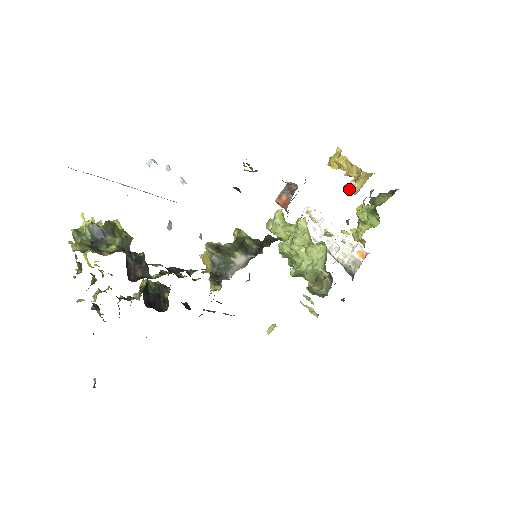
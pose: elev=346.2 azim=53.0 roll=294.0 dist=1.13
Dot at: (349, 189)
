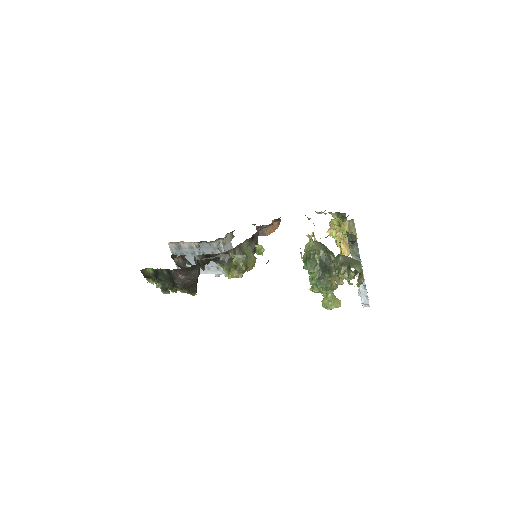
Dot at: (328, 231)
